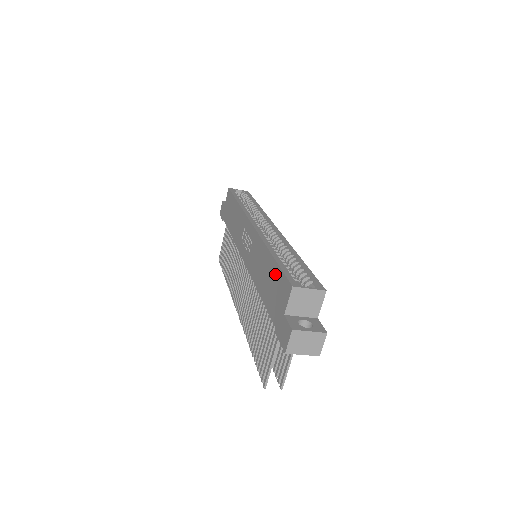
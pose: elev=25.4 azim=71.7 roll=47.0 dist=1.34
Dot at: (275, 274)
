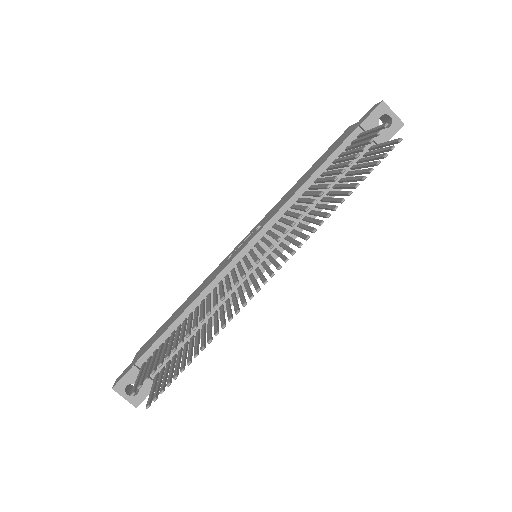
Dot at: (322, 157)
